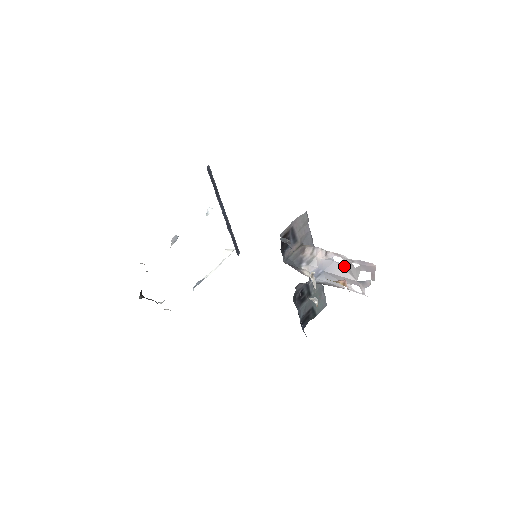
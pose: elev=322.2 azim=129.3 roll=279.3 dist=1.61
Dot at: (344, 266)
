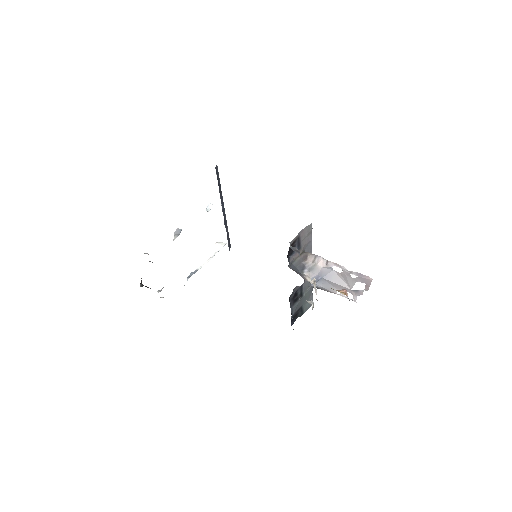
Dot at: (341, 275)
